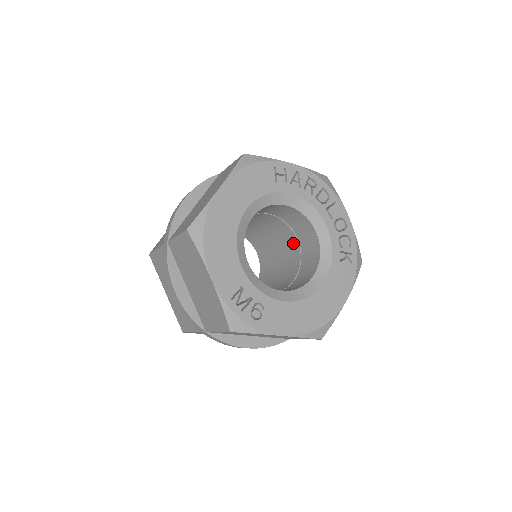
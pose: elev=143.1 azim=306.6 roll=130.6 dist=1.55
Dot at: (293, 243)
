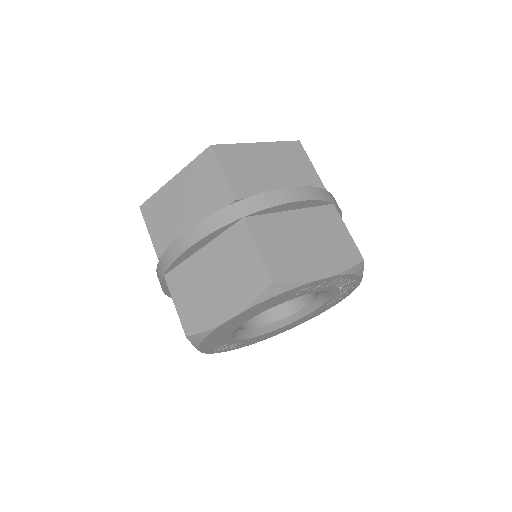
Dot at: occluded
